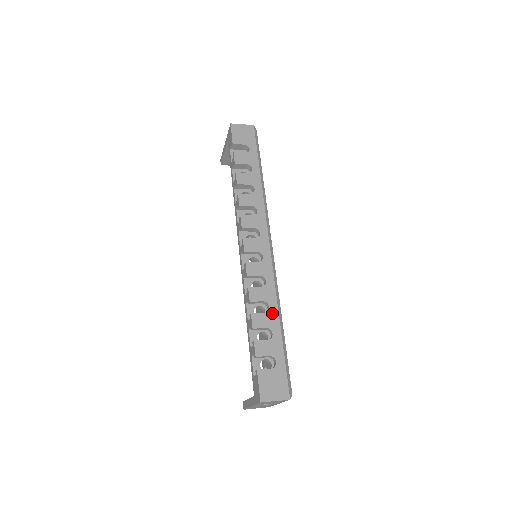
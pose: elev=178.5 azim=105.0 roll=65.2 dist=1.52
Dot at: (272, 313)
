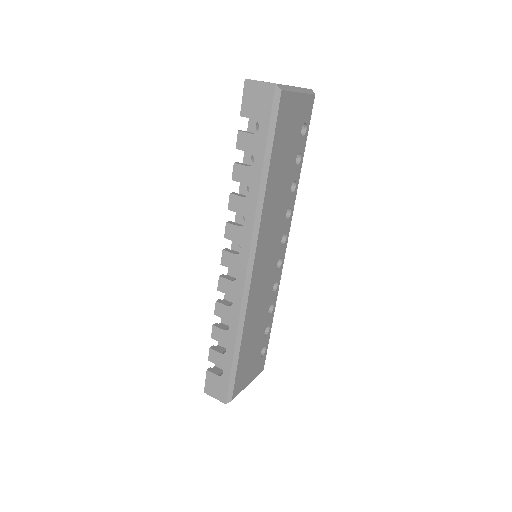
Dot at: (230, 334)
